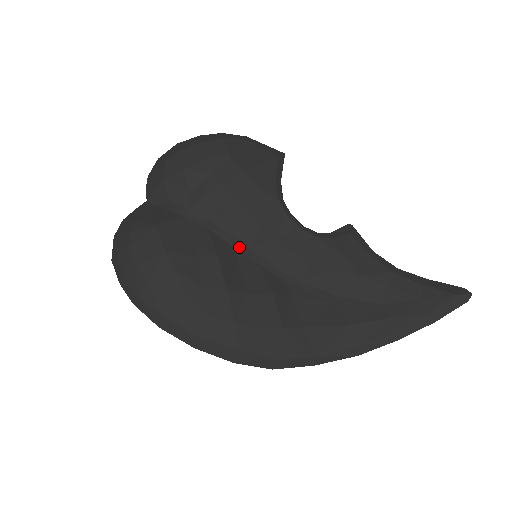
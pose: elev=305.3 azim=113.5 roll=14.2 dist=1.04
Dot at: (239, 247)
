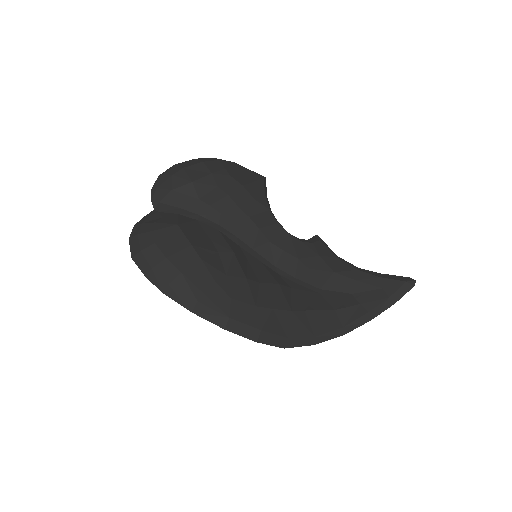
Dot at: (244, 247)
